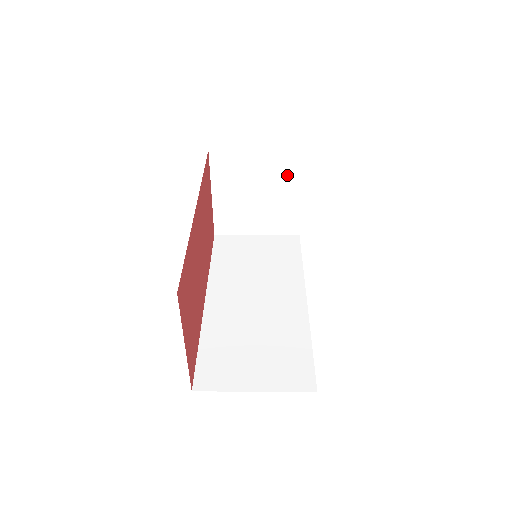
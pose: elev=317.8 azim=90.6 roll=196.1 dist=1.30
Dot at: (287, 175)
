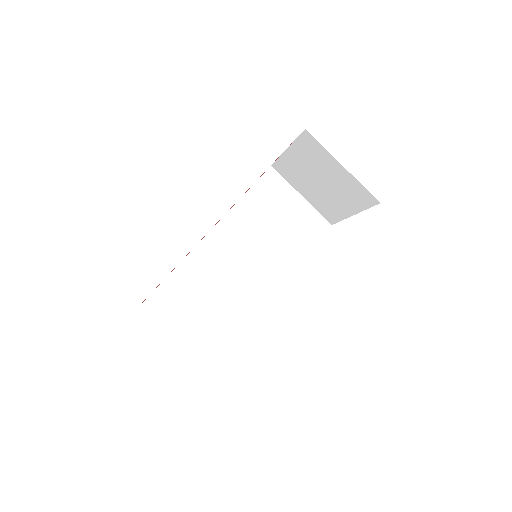
Dot at: (353, 197)
